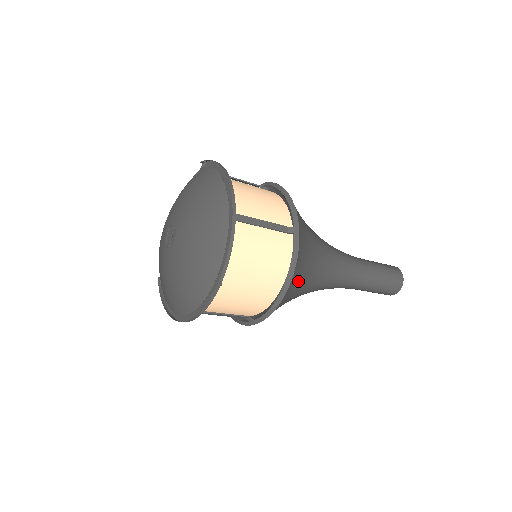
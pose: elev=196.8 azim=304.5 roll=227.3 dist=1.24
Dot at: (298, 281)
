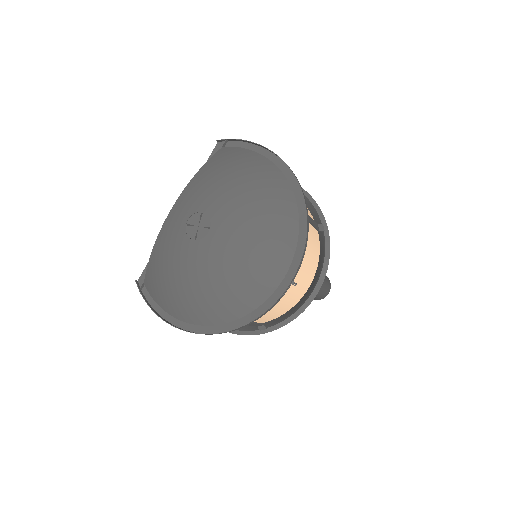
Dot at: (312, 283)
